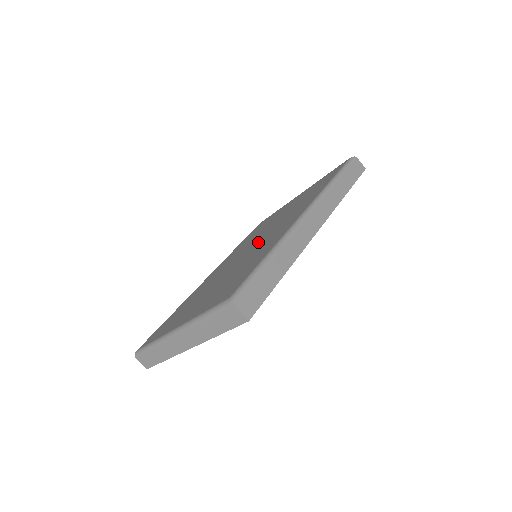
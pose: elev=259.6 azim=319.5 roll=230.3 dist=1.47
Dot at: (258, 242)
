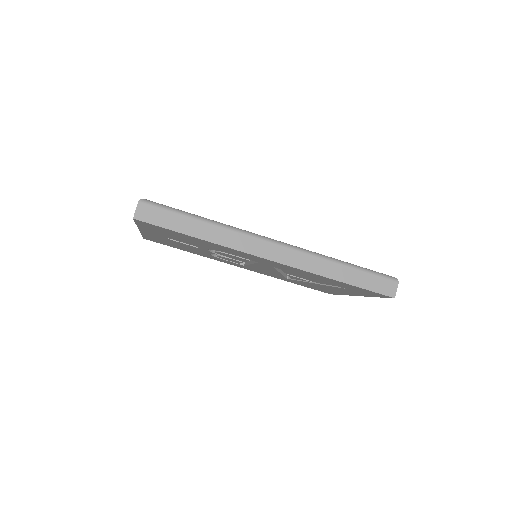
Dot at: occluded
